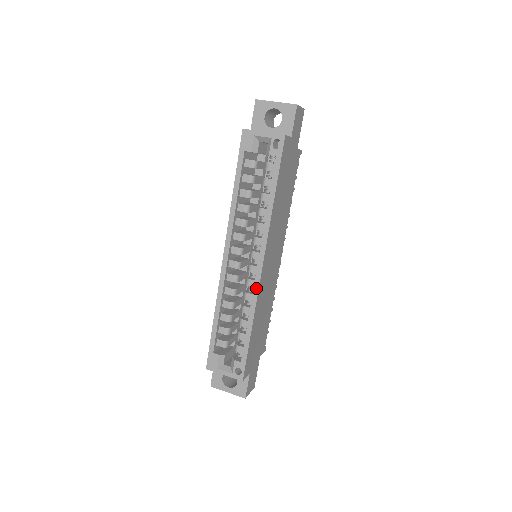
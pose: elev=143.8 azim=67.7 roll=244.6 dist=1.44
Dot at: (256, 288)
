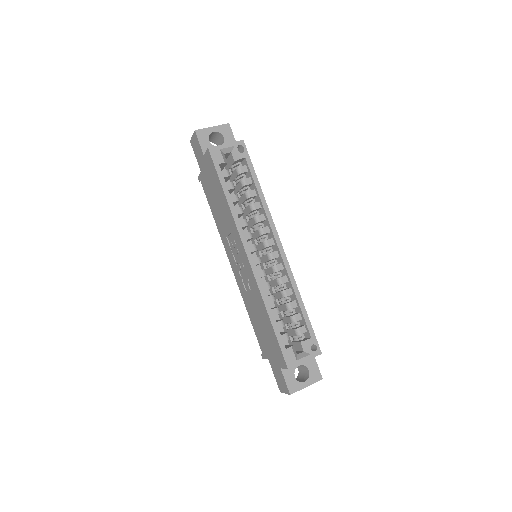
Dot at: (287, 266)
